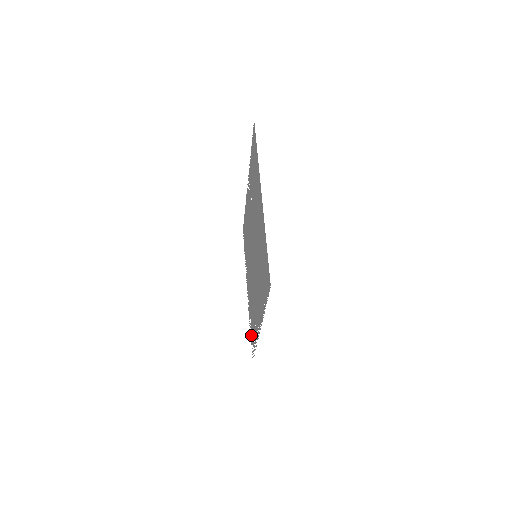
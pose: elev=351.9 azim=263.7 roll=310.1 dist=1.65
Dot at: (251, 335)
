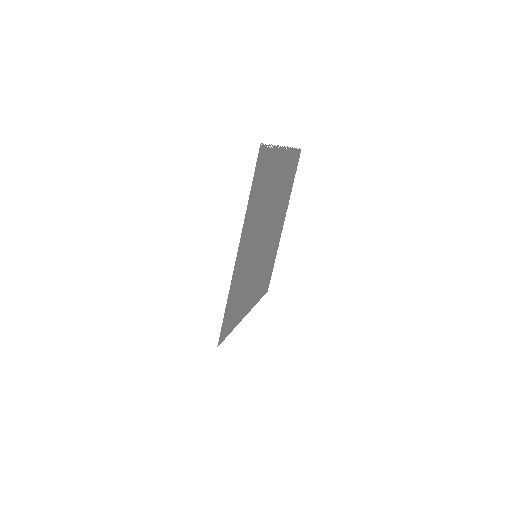
Dot at: (269, 273)
